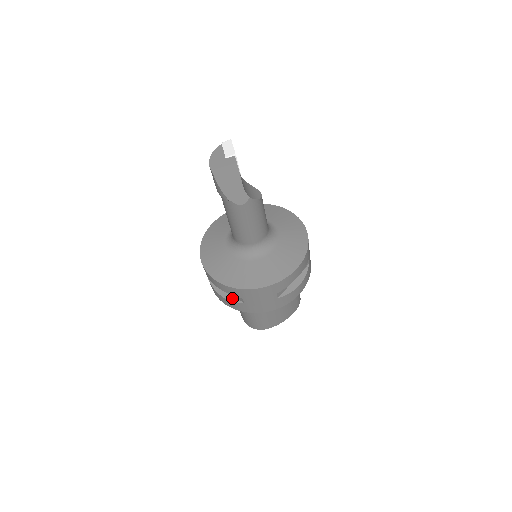
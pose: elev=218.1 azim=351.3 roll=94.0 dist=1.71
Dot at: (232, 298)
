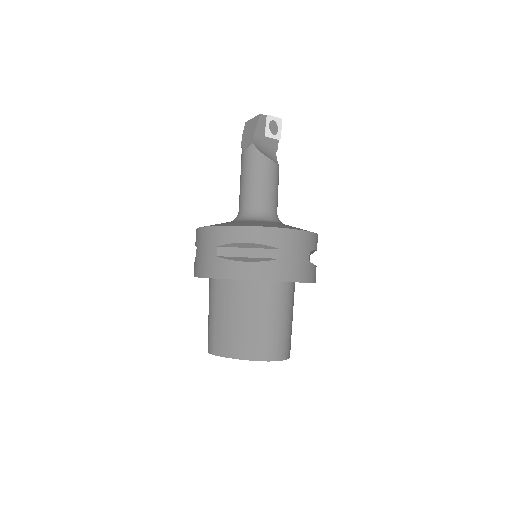
Dot at: occluded
